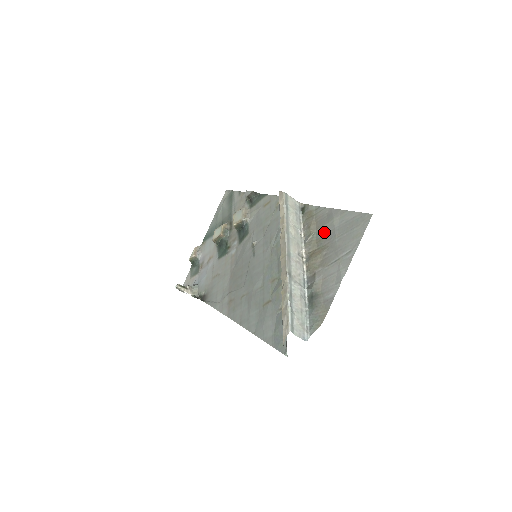
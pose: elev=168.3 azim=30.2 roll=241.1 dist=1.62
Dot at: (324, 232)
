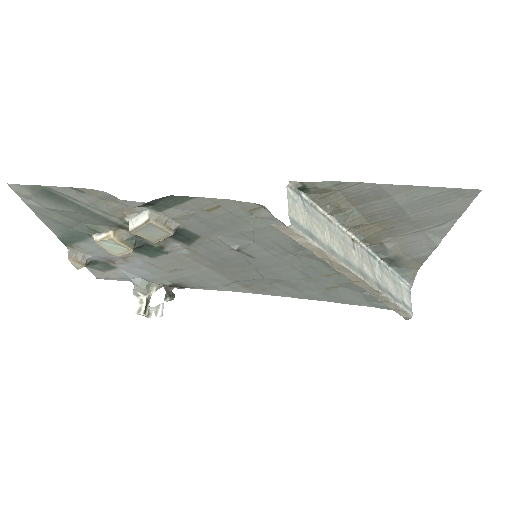
Dot at: (376, 209)
